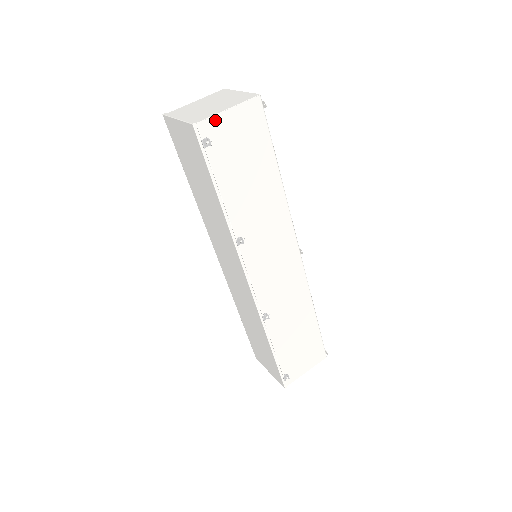
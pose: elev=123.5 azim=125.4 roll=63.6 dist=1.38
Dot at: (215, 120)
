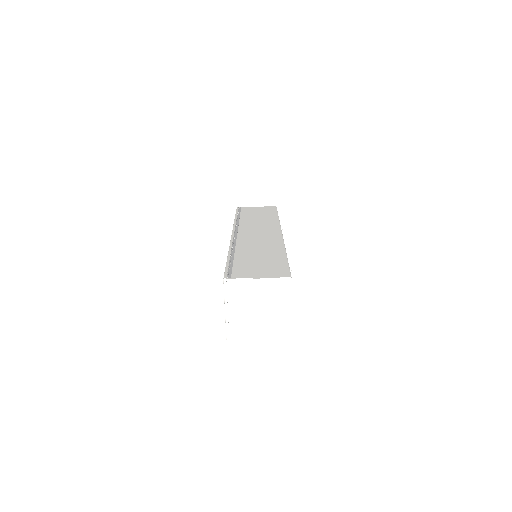
Dot at: (246, 336)
